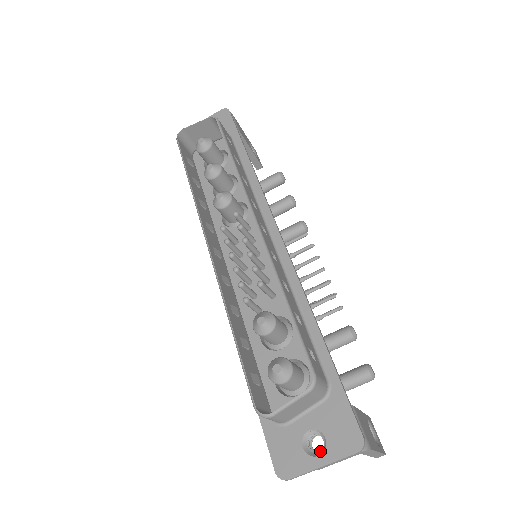
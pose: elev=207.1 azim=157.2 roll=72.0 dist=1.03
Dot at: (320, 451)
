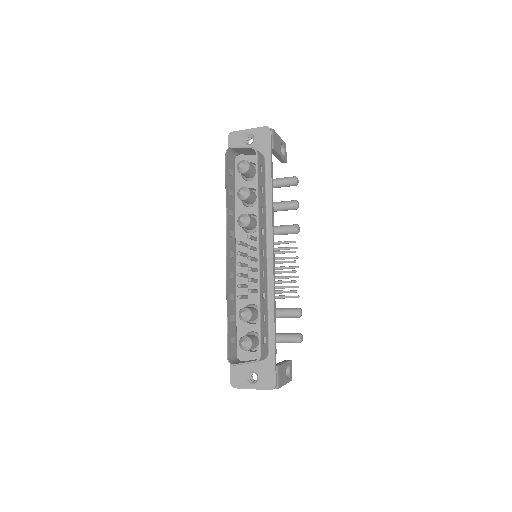
Dot at: (254, 381)
